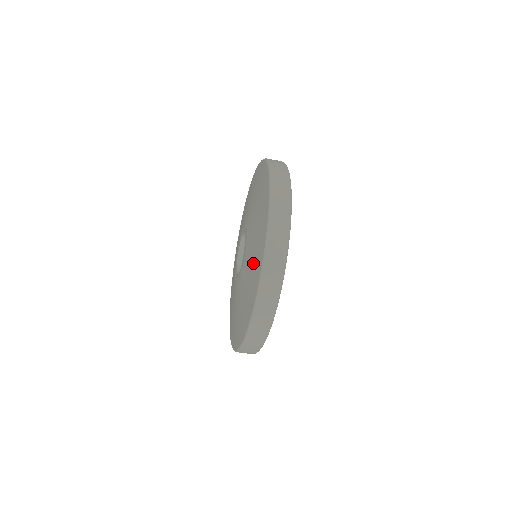
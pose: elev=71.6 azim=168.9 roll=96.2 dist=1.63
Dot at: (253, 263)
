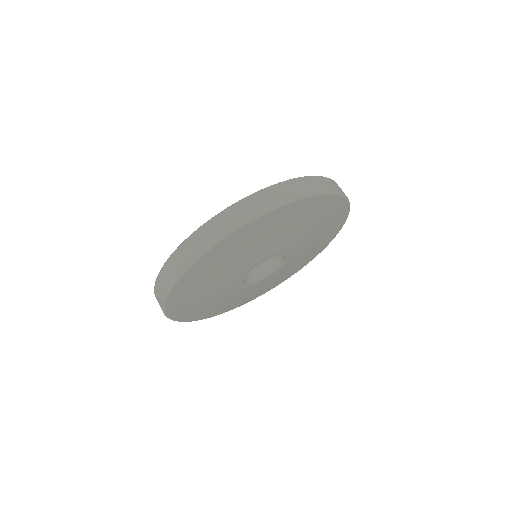
Dot at: occluded
